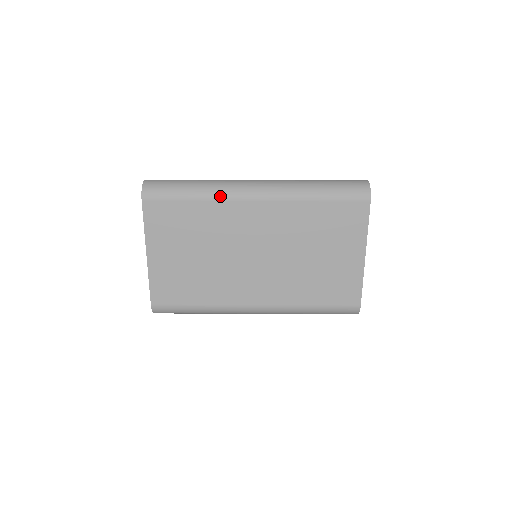
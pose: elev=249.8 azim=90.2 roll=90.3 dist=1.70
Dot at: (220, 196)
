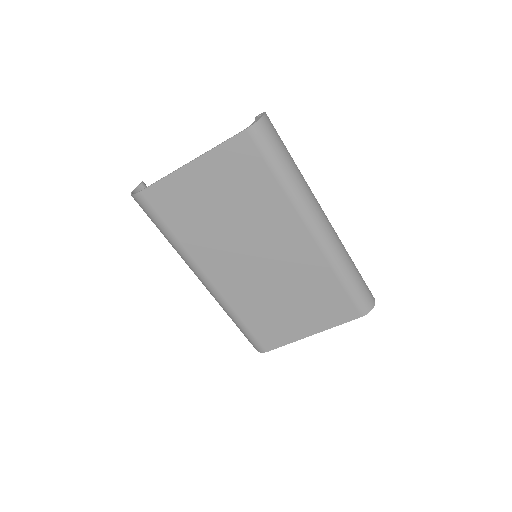
Dot at: (296, 201)
